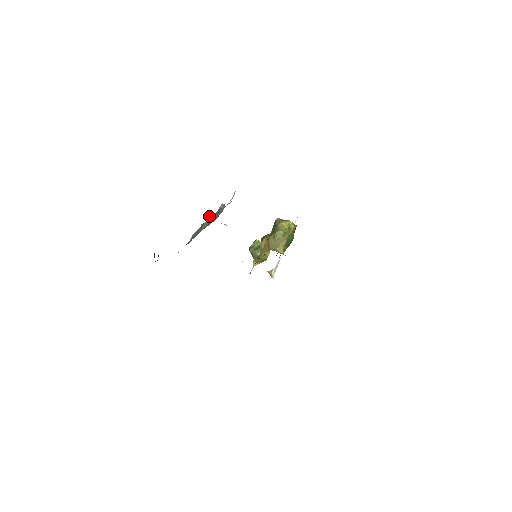
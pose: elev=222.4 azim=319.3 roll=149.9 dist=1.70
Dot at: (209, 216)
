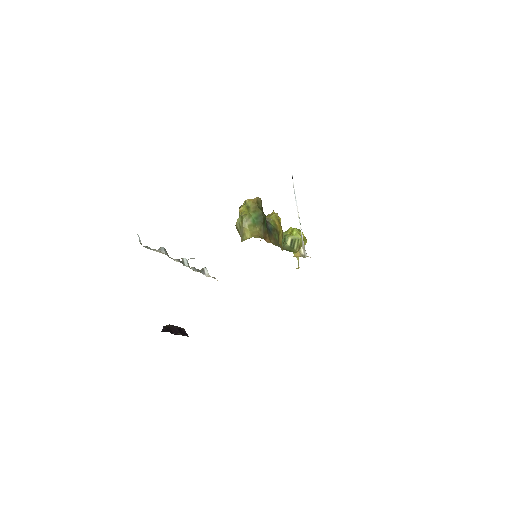
Dot at: occluded
